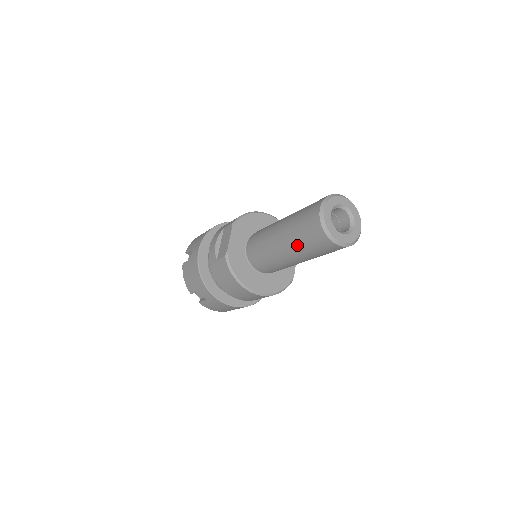
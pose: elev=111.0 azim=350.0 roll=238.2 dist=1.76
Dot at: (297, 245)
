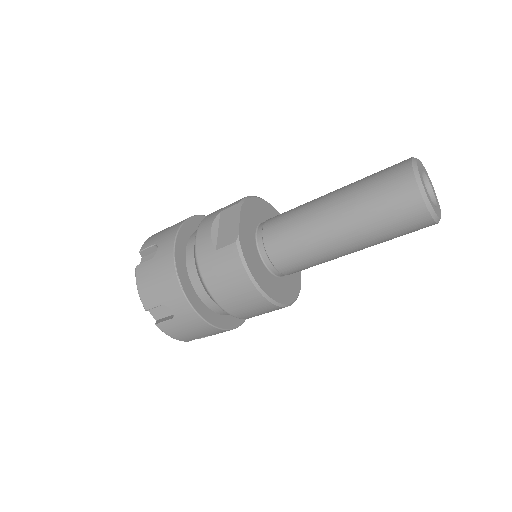
Dot at: (364, 221)
